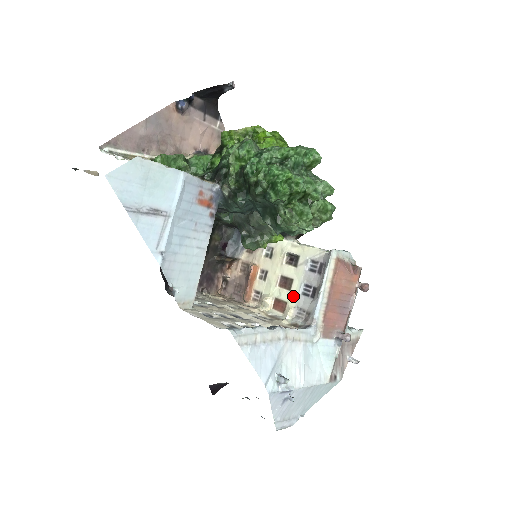
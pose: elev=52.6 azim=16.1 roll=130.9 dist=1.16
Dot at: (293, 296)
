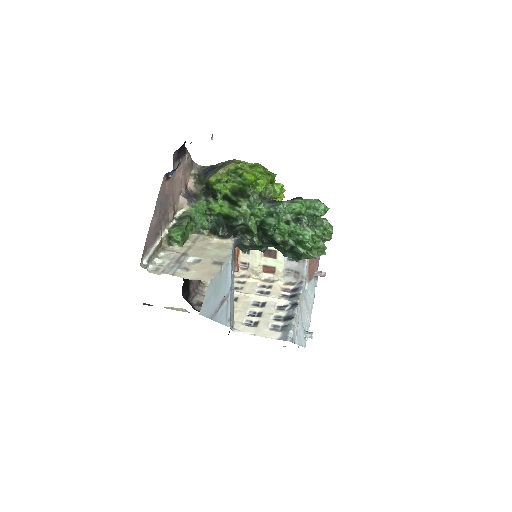
Dot at: (280, 262)
